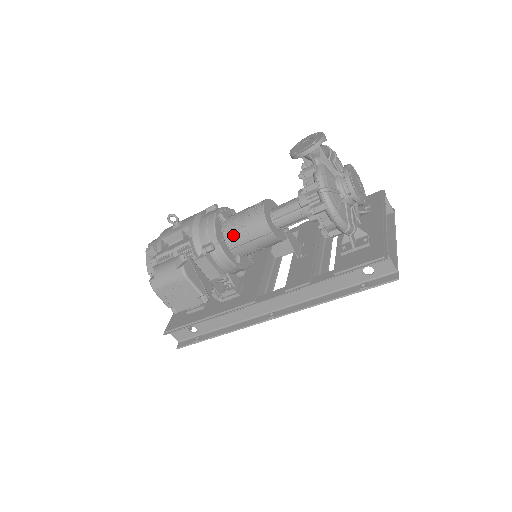
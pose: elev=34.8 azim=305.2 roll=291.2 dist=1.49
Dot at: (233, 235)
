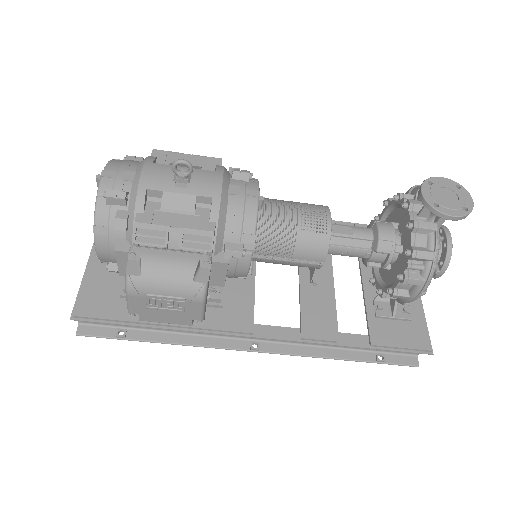
Dot at: (270, 241)
